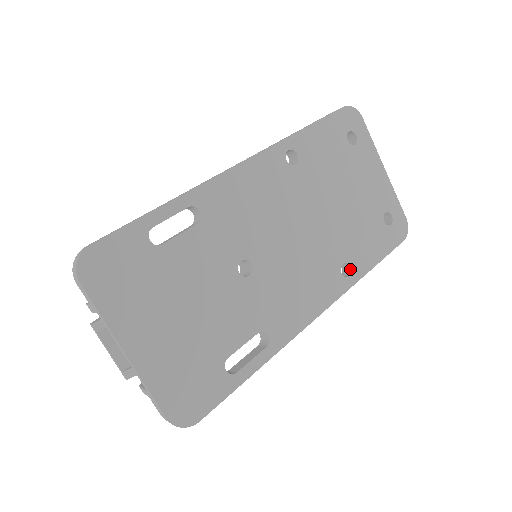
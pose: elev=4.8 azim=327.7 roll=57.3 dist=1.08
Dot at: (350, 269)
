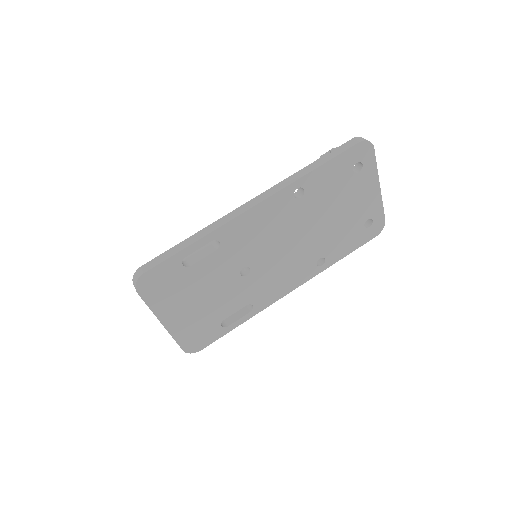
Dot at: (325, 260)
